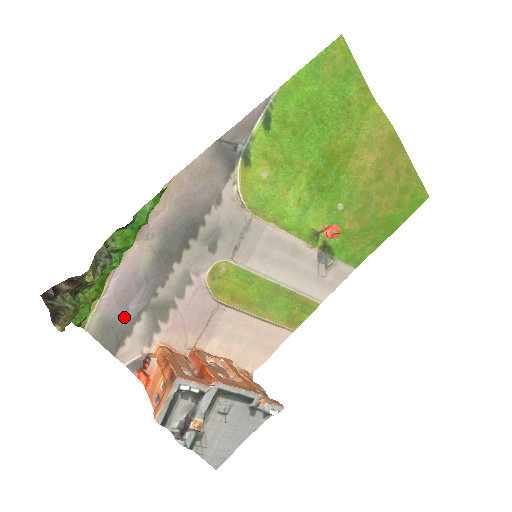
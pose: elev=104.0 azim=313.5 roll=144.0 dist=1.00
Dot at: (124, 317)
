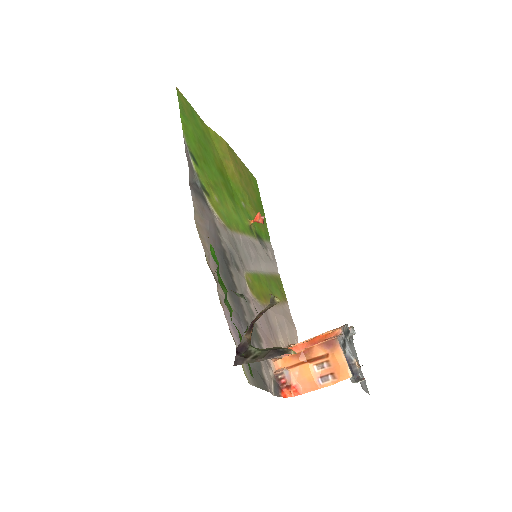
Dot at: occluded
